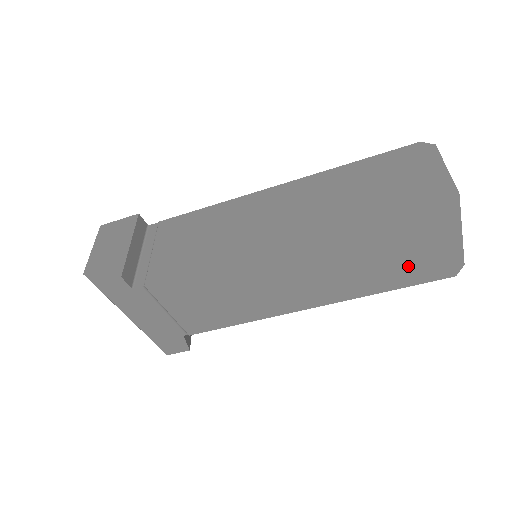
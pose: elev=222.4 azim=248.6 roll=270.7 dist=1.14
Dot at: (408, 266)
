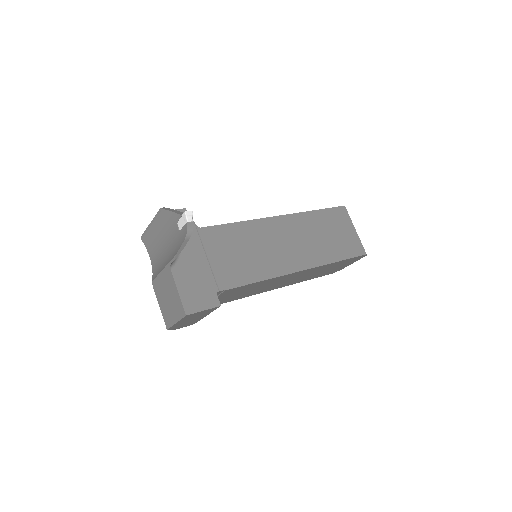
Dot at: occluded
